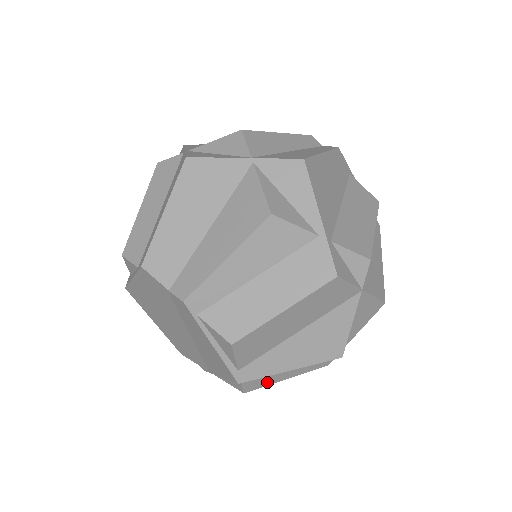
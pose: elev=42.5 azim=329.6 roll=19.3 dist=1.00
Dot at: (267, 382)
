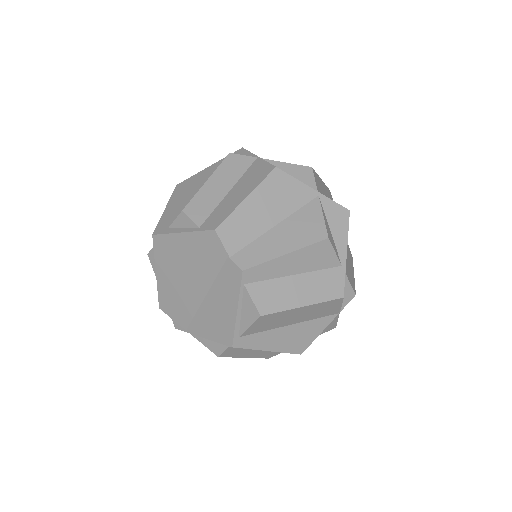
Dot at: (236, 354)
